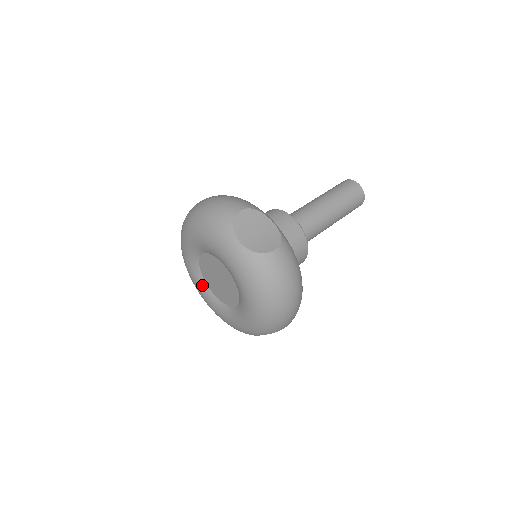
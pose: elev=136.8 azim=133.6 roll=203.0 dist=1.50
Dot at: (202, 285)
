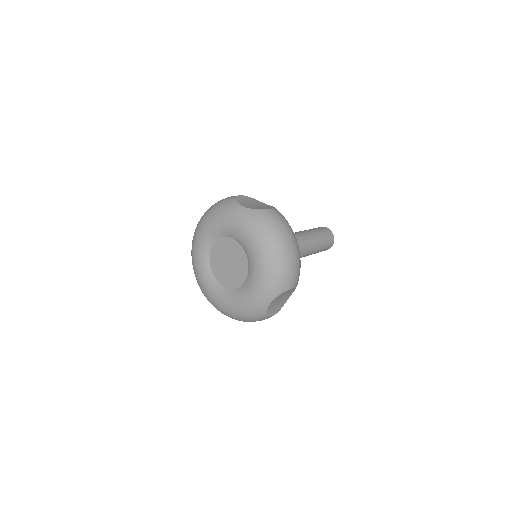
Dot at: (213, 284)
